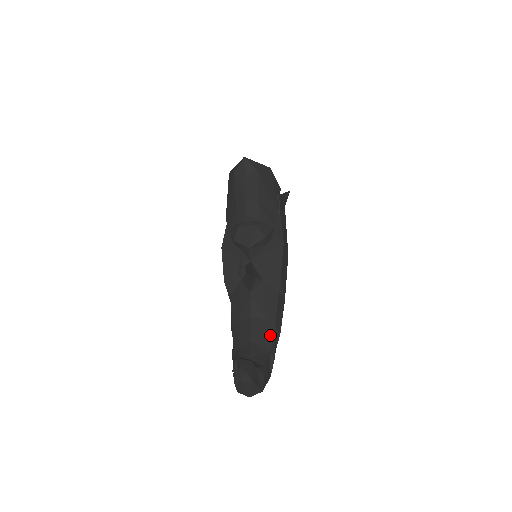
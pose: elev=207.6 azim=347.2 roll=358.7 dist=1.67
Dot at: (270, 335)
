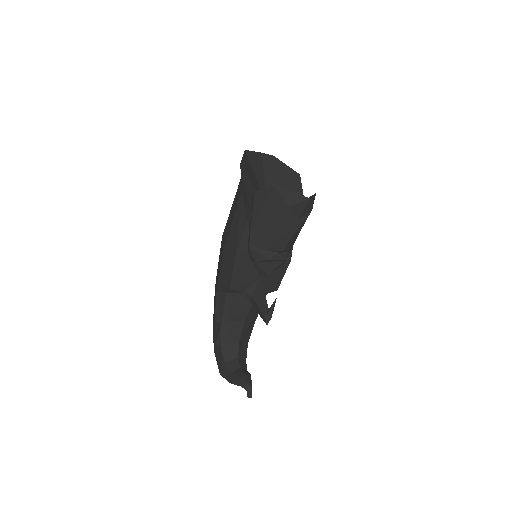
Dot at: (251, 330)
